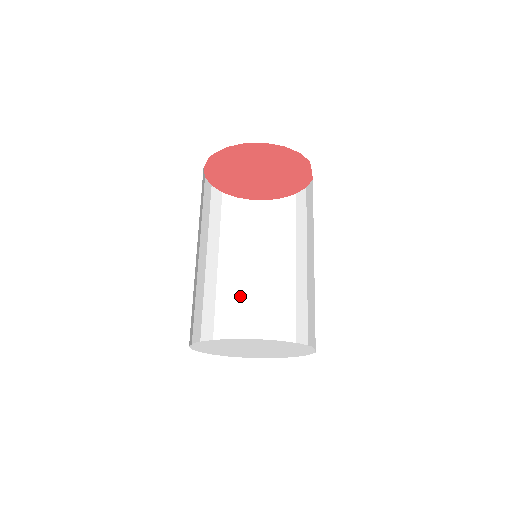
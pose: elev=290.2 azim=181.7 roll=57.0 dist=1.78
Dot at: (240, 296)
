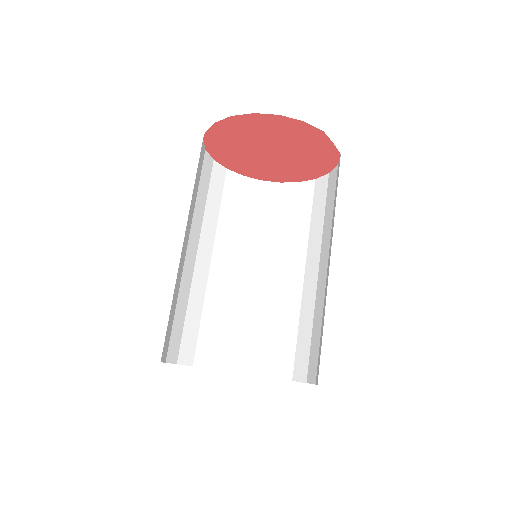
Dot at: (255, 300)
